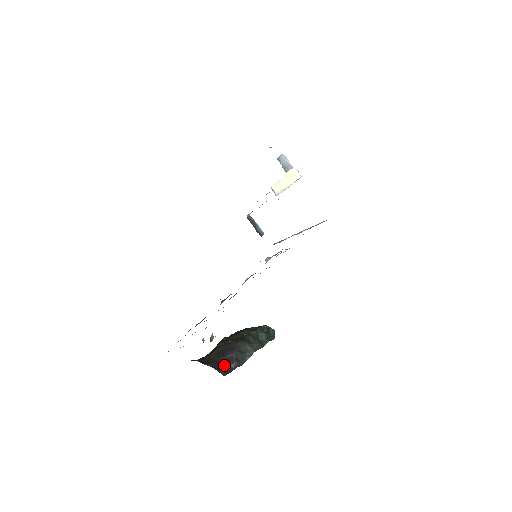
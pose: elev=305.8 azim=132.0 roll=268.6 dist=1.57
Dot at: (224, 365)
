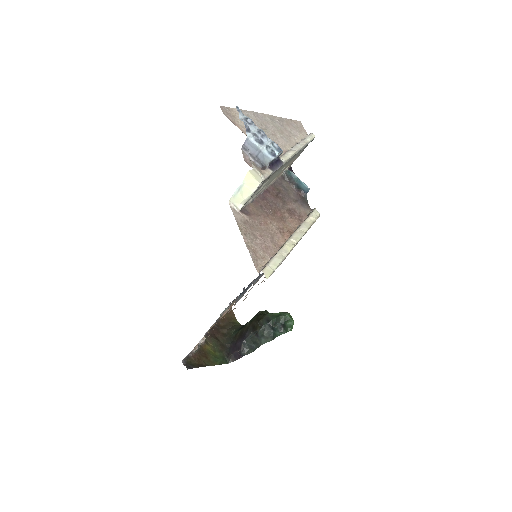
Dot at: (235, 351)
